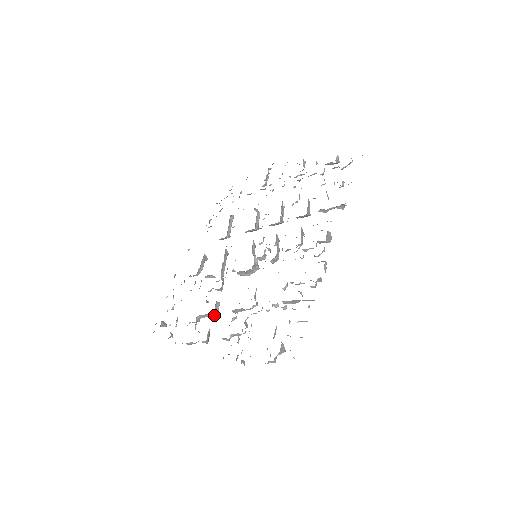
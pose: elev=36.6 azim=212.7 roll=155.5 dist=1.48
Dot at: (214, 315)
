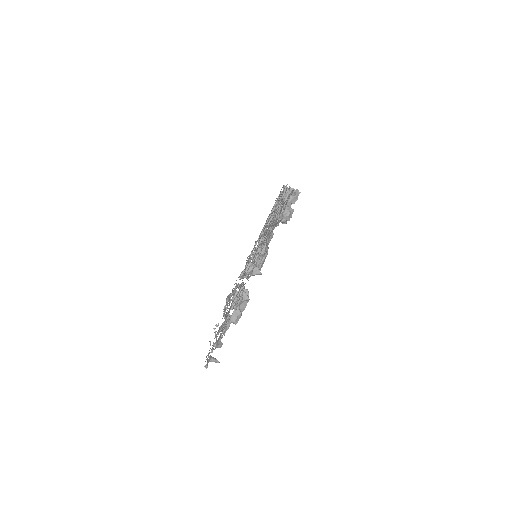
Dot at: occluded
